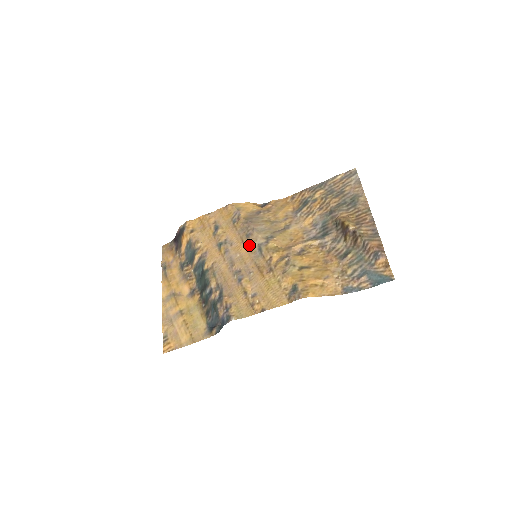
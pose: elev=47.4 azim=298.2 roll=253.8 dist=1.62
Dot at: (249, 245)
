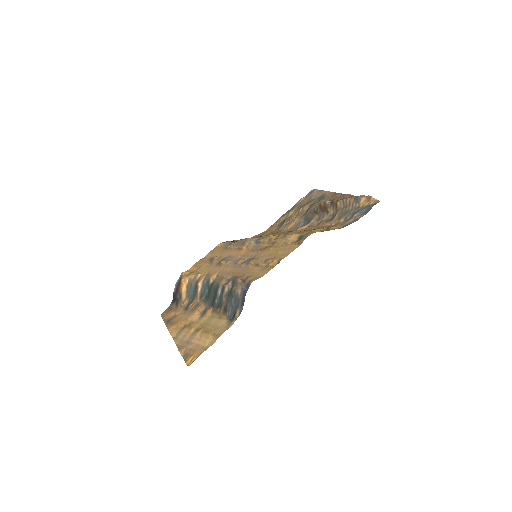
Dot at: (247, 247)
